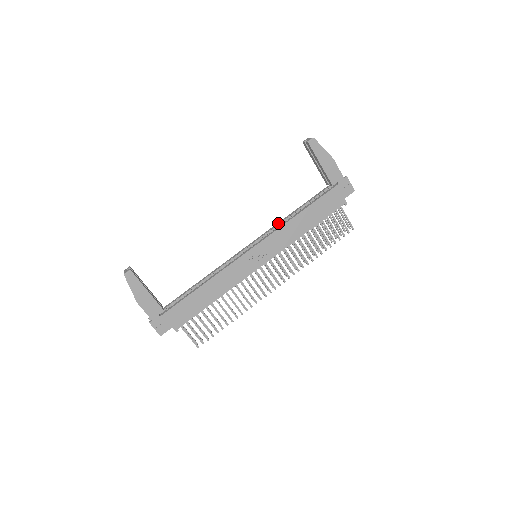
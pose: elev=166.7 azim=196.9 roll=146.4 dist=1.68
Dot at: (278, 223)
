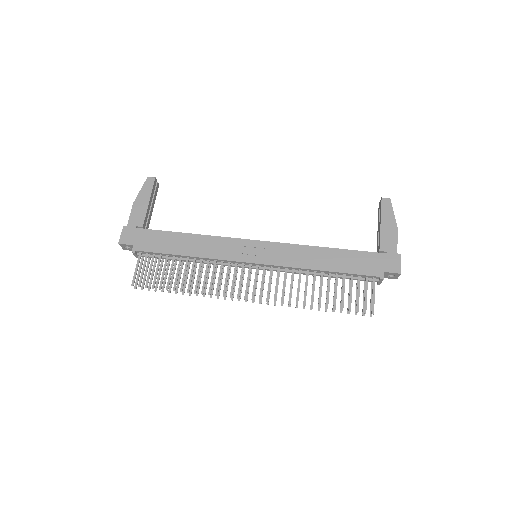
Dot at: occluded
